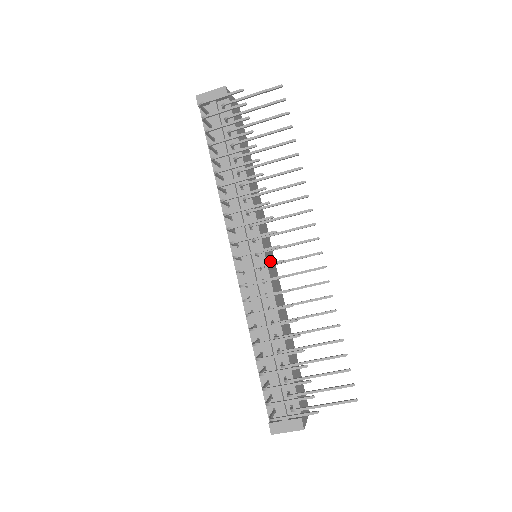
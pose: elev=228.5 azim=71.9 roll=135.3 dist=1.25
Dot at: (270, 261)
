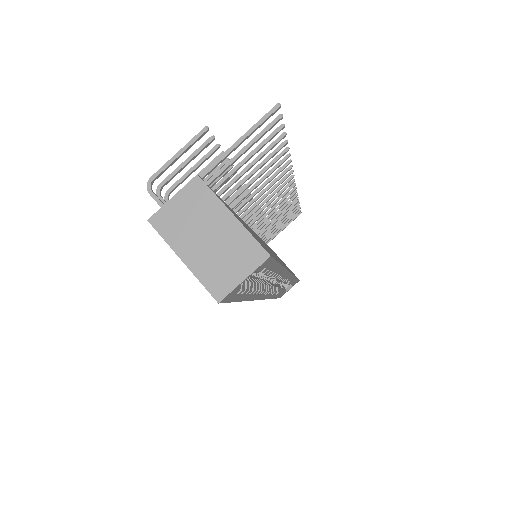
Dot at: occluded
